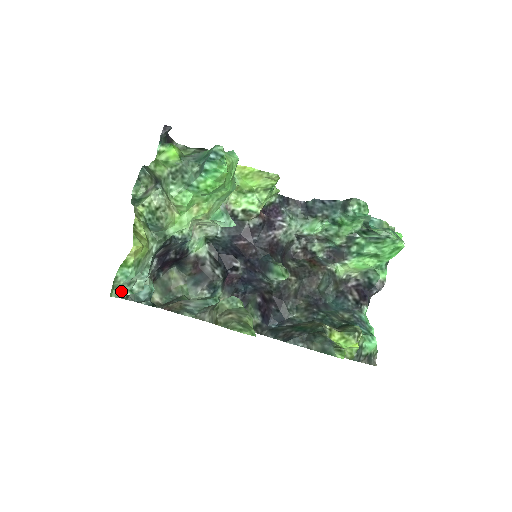
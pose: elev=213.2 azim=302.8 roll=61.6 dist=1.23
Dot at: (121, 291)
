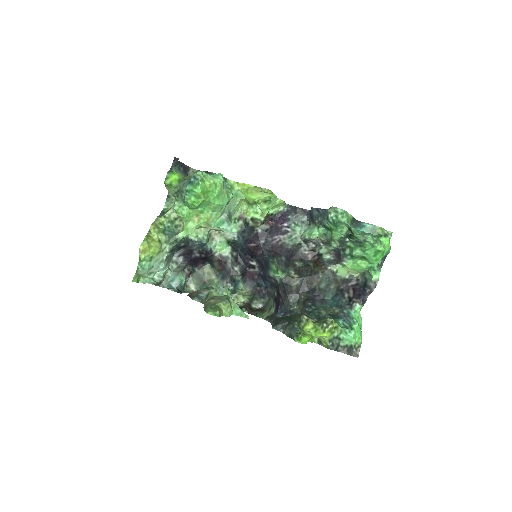
Dot at: (147, 279)
